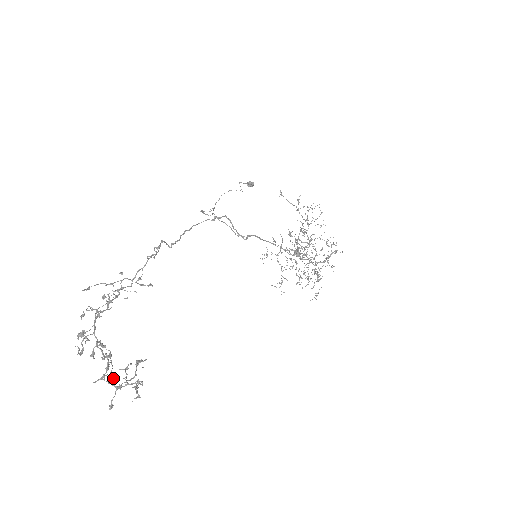
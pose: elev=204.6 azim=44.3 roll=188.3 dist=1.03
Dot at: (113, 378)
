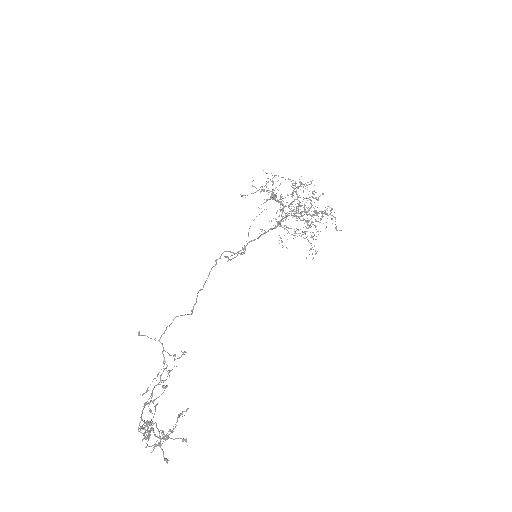
Dot at: occluded
